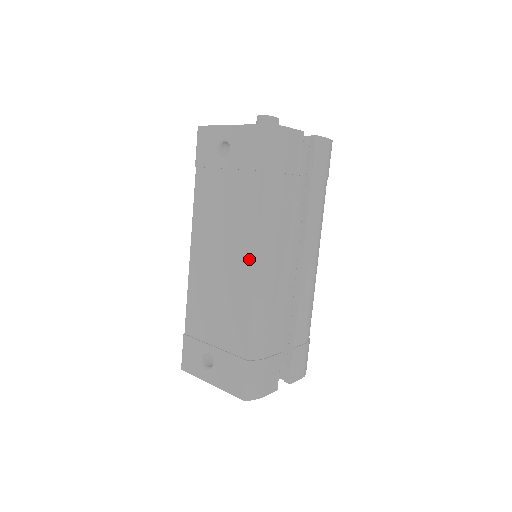
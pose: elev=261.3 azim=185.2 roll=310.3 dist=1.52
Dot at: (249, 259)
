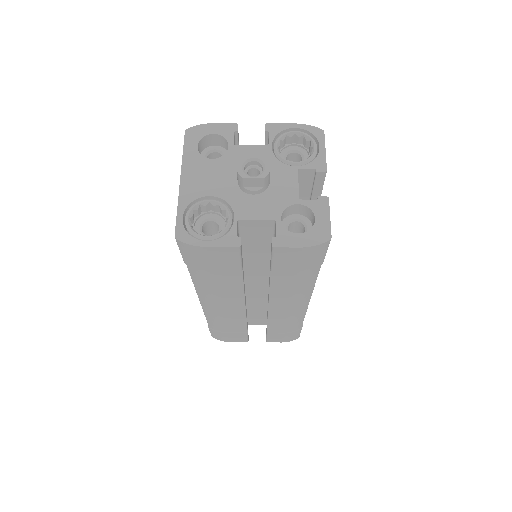
Dot at: occluded
